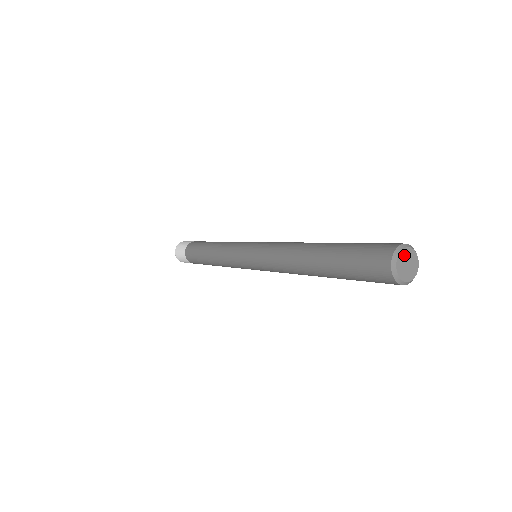
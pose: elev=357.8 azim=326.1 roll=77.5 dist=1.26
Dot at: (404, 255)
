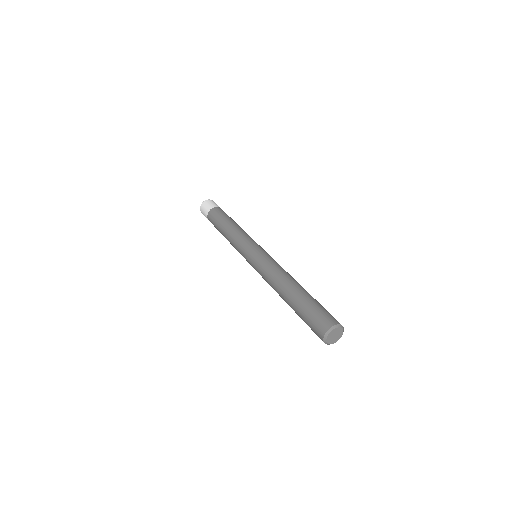
Dot at: (338, 330)
